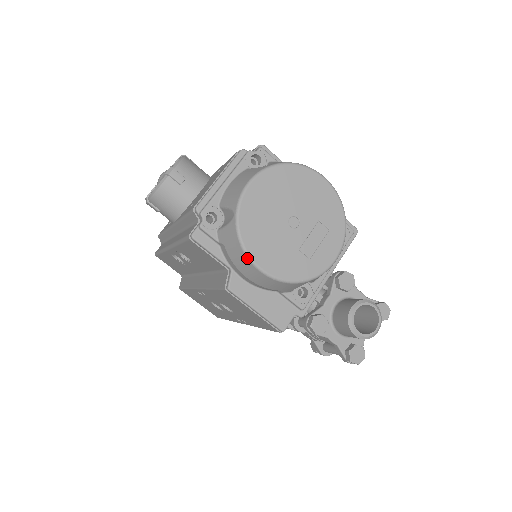
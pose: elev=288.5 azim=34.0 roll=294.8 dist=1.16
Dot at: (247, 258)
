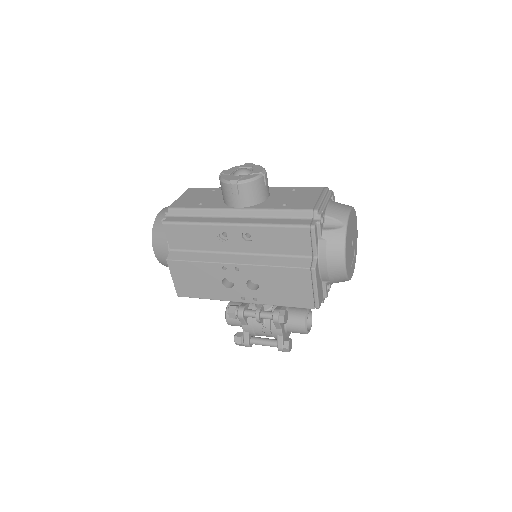
Dot at: (344, 254)
